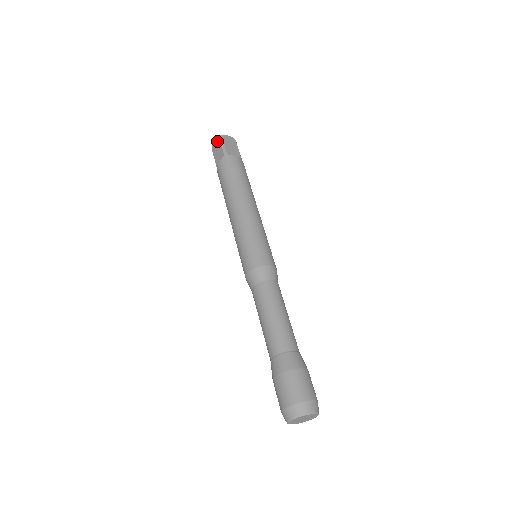
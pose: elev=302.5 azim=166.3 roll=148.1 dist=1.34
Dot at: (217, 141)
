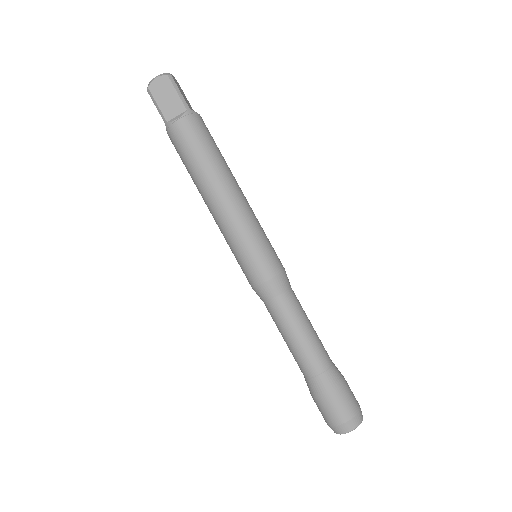
Dot at: (150, 96)
